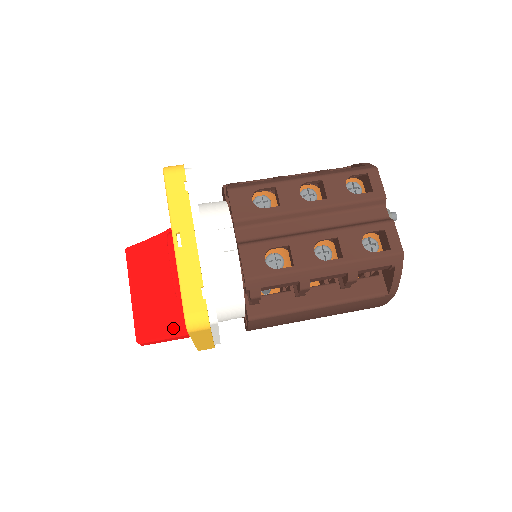
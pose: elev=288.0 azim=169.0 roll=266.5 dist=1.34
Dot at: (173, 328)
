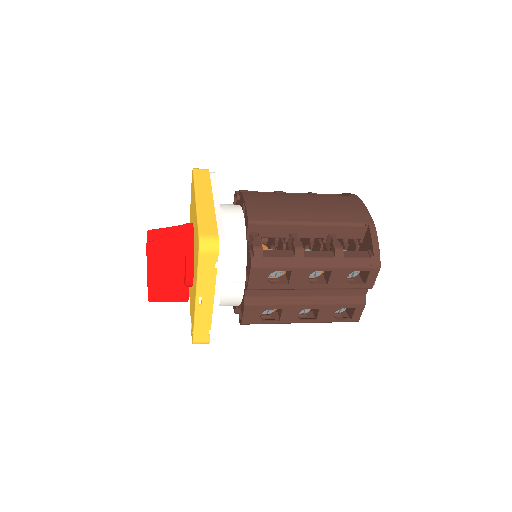
Dot at: (178, 299)
